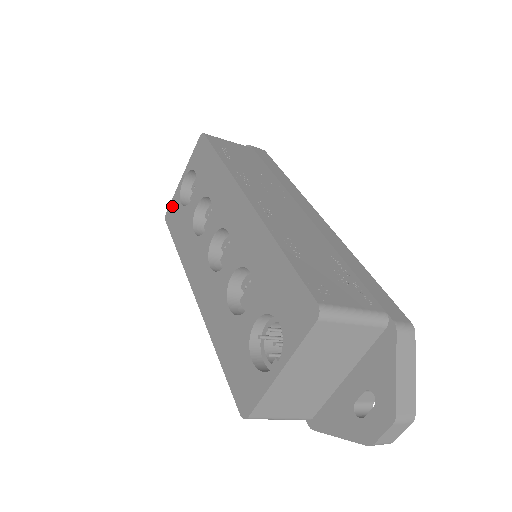
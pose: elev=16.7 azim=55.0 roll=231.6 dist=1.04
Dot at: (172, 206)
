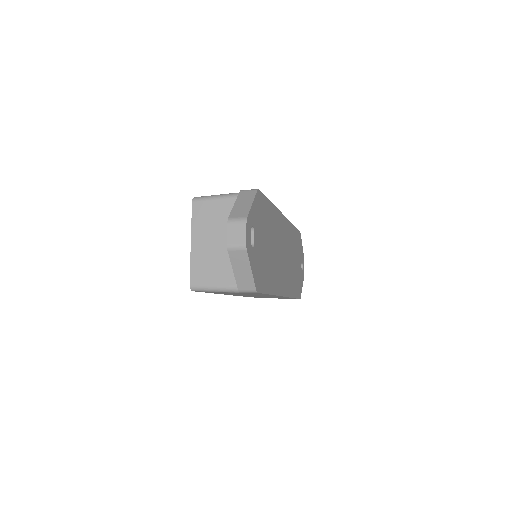
Dot at: occluded
